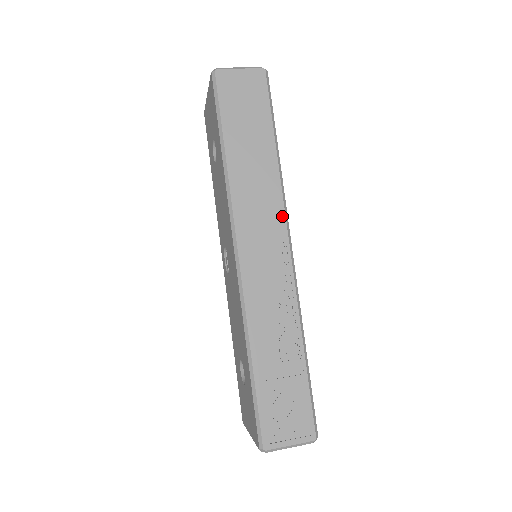
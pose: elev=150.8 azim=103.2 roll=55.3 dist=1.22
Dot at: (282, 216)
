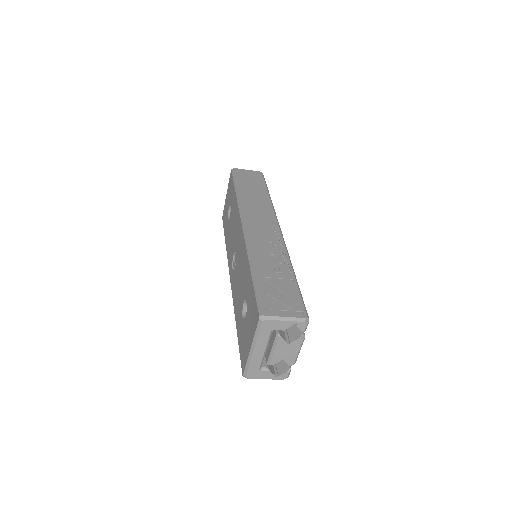
Dot at: (274, 216)
